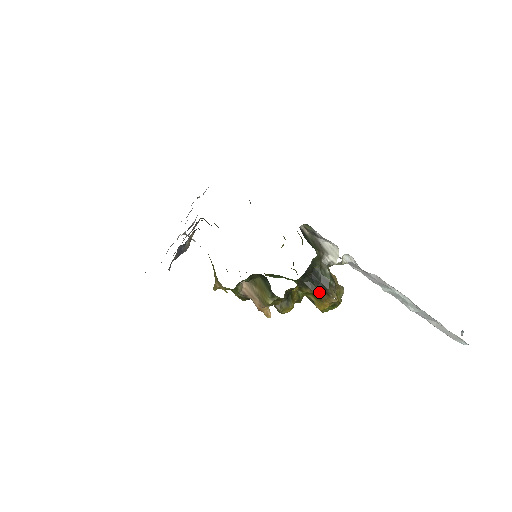
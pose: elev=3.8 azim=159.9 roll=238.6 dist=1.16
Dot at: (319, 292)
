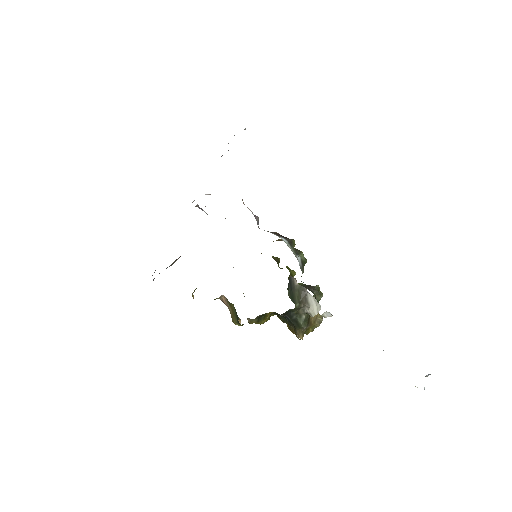
Dot at: (290, 325)
